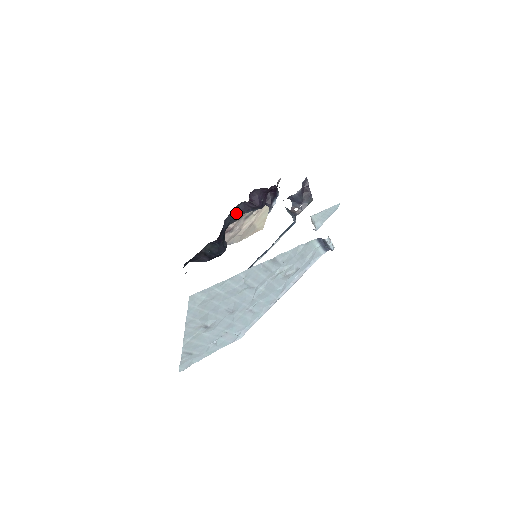
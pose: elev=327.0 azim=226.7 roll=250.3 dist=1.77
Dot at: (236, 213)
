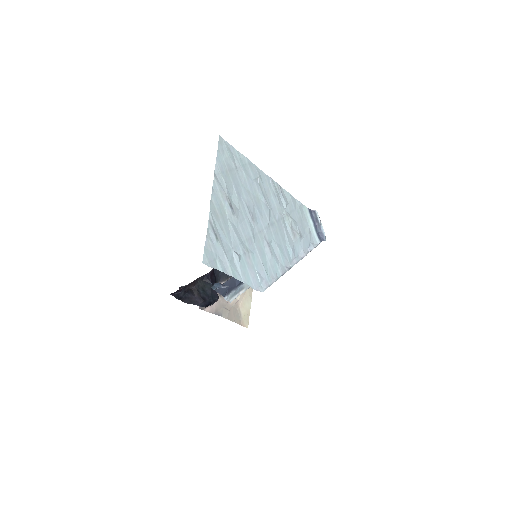
Dot at: occluded
